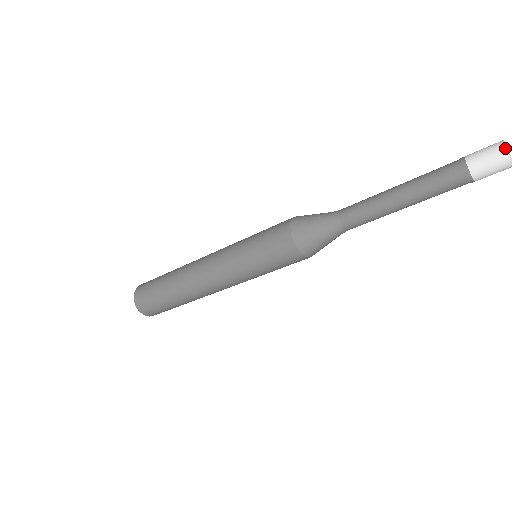
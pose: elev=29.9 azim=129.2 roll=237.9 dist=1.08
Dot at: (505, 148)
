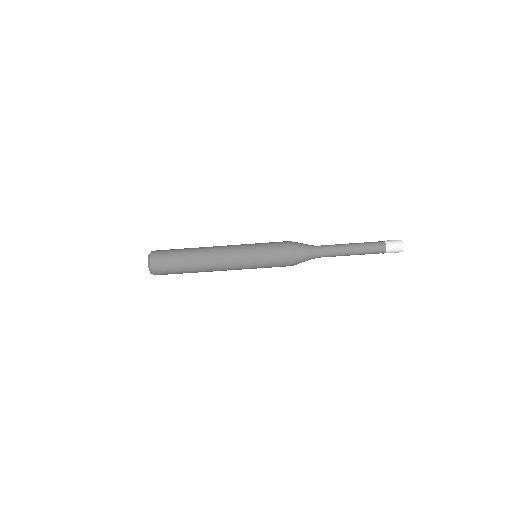
Dot at: occluded
